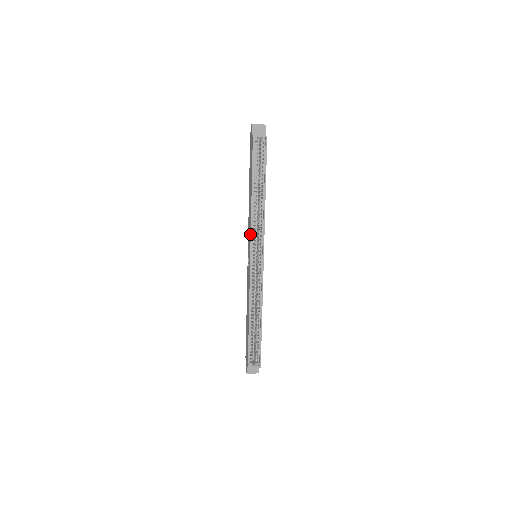
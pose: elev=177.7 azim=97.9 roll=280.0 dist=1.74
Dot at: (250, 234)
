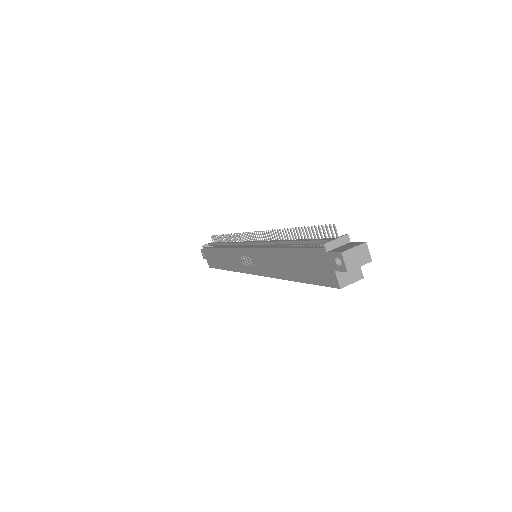
Dot at: (263, 275)
